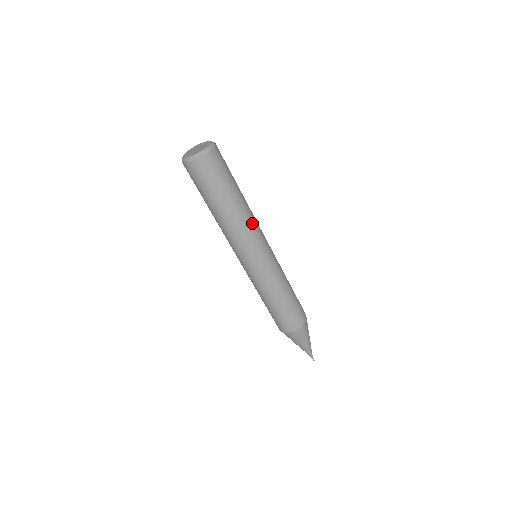
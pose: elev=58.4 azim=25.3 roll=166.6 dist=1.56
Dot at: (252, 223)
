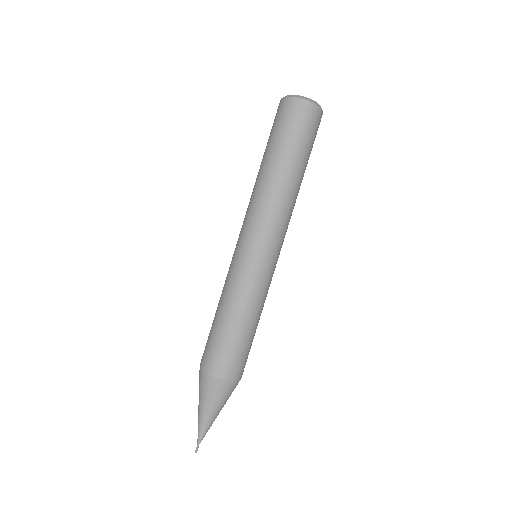
Dot at: (291, 213)
